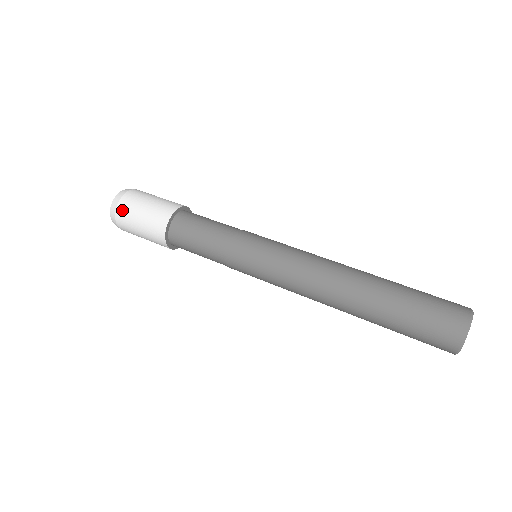
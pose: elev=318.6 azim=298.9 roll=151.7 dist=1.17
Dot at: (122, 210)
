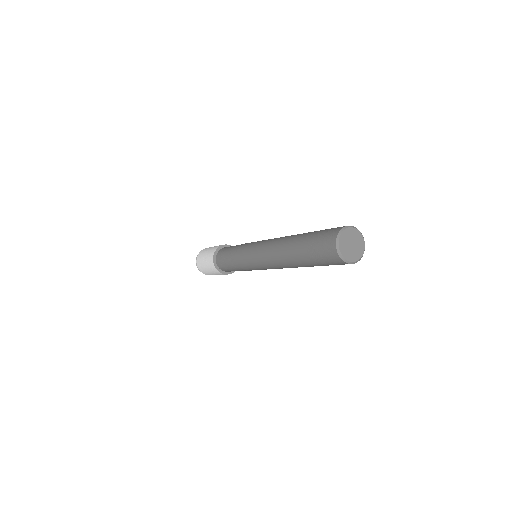
Dot at: (199, 265)
